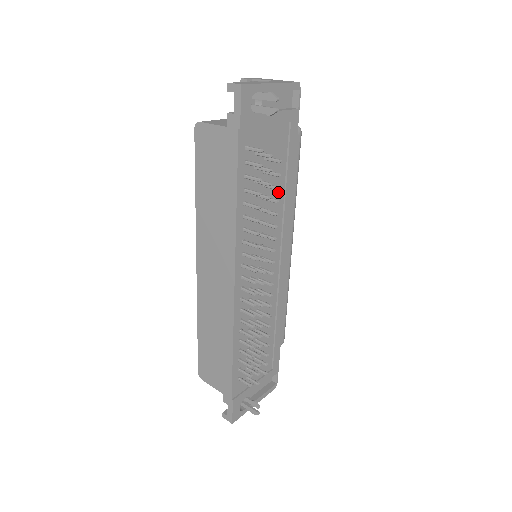
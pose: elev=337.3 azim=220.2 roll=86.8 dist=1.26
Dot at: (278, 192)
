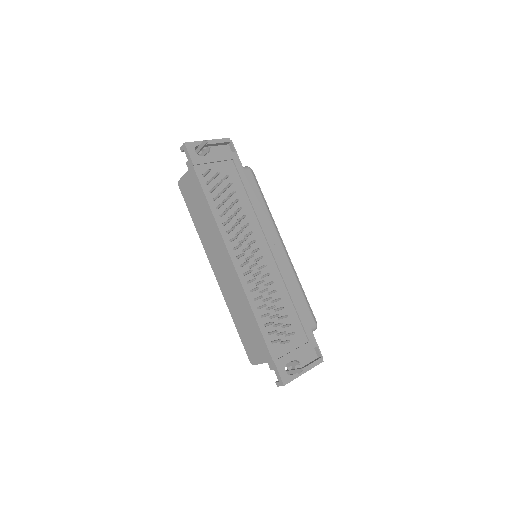
Dot at: (244, 201)
